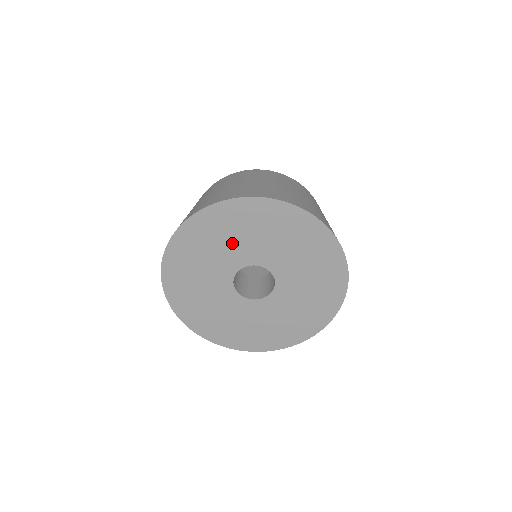
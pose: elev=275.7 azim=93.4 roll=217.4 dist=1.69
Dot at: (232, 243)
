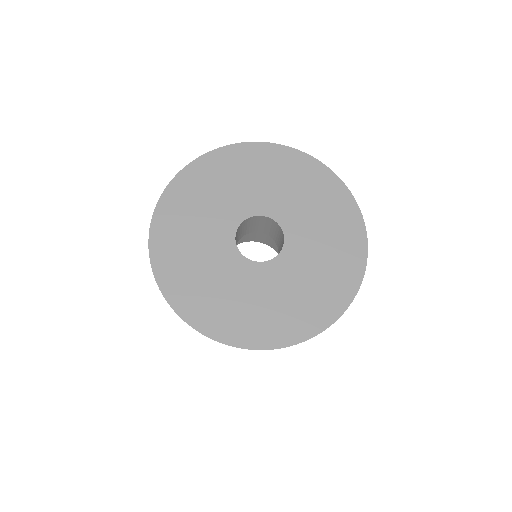
Dot at: (214, 205)
